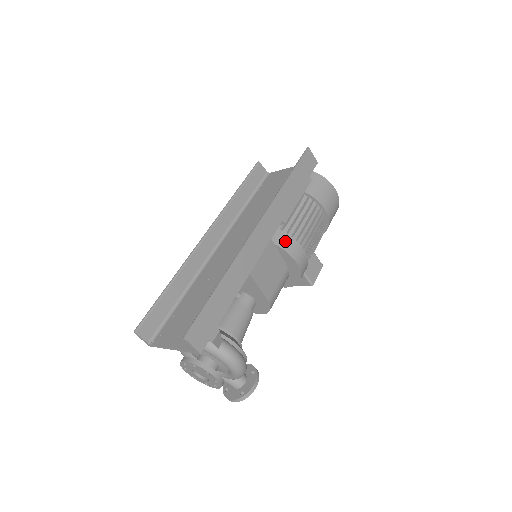
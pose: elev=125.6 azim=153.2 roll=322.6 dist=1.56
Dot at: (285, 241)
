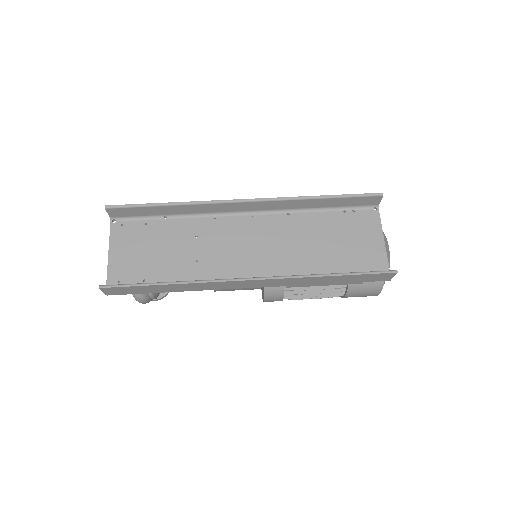
Dot at: (274, 288)
